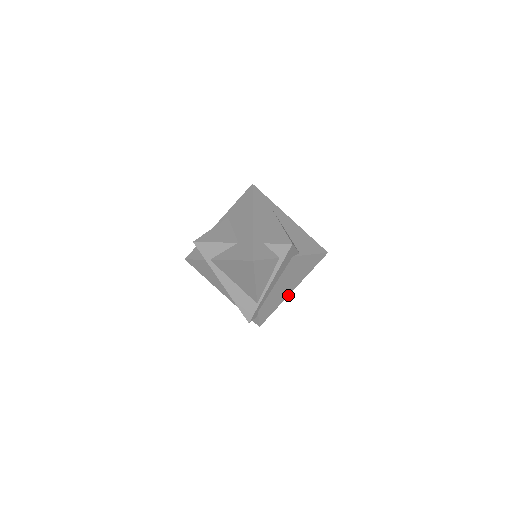
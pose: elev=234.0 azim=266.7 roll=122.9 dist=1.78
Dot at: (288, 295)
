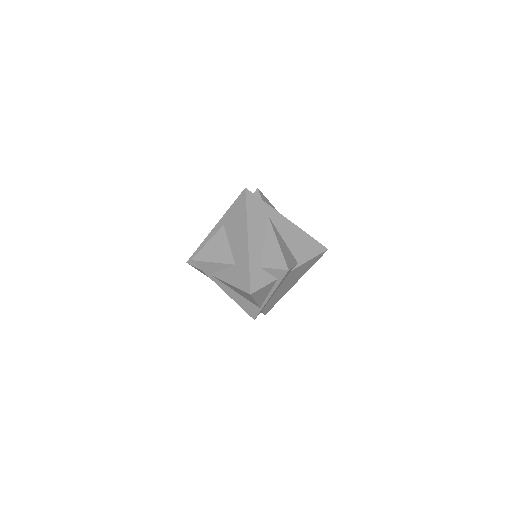
Dot at: (290, 288)
